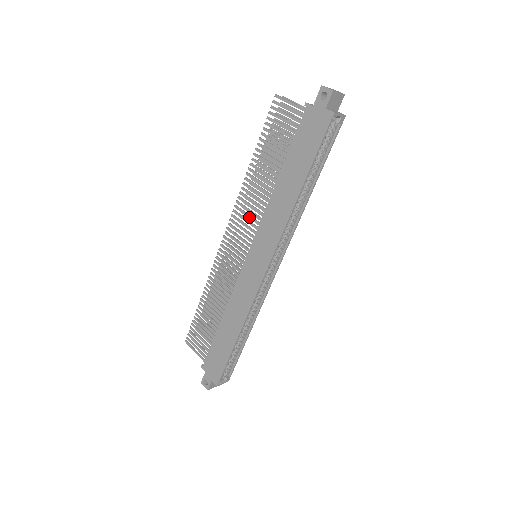
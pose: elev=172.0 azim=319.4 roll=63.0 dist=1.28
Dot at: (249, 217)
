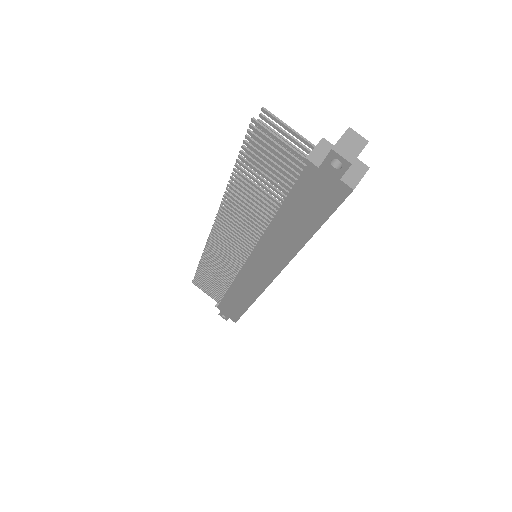
Dot at: (240, 230)
